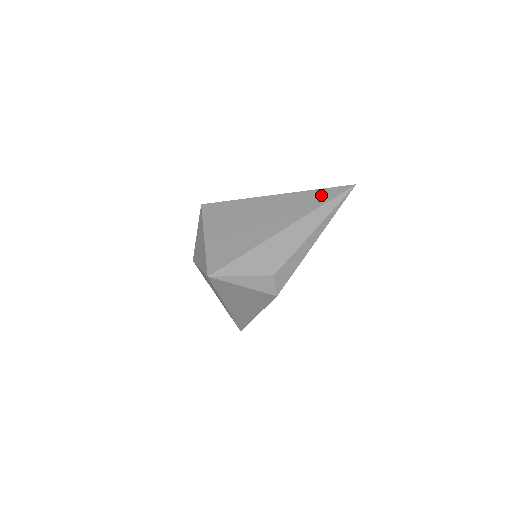
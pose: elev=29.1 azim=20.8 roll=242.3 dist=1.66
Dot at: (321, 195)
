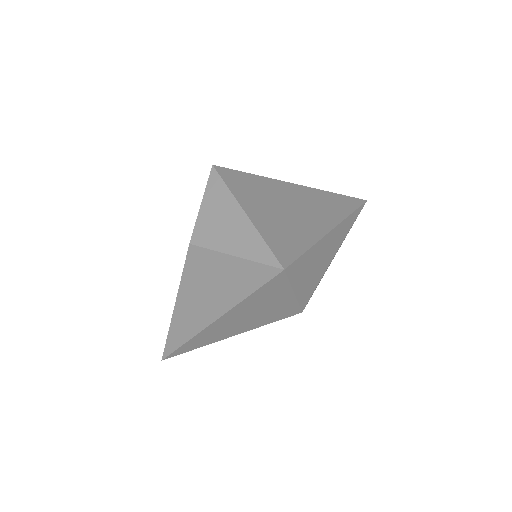
Dot at: (345, 201)
